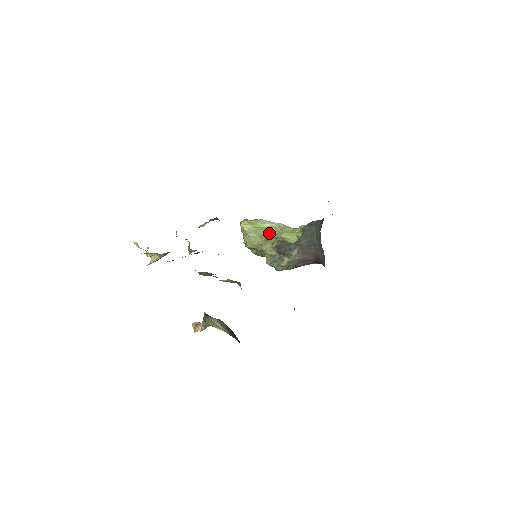
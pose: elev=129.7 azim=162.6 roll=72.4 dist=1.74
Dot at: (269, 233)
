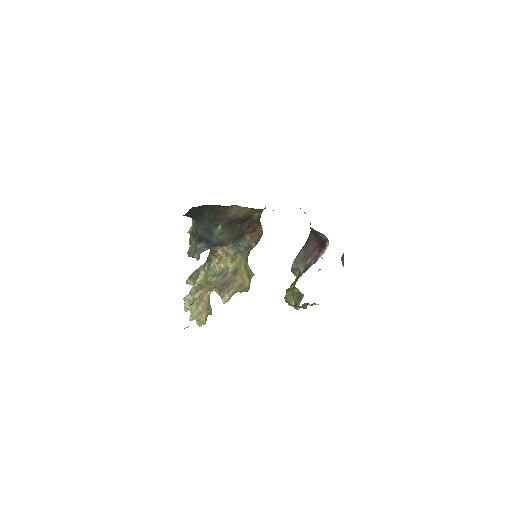
Dot at: occluded
